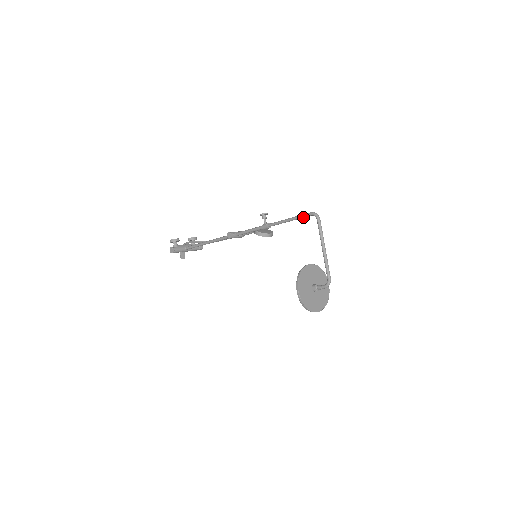
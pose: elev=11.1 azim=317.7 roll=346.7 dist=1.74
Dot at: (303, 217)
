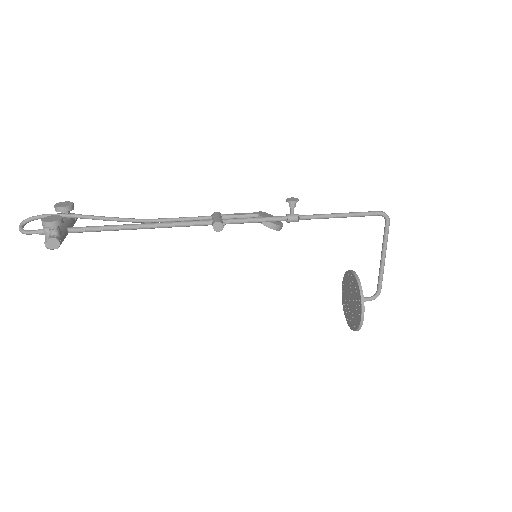
Dot at: occluded
